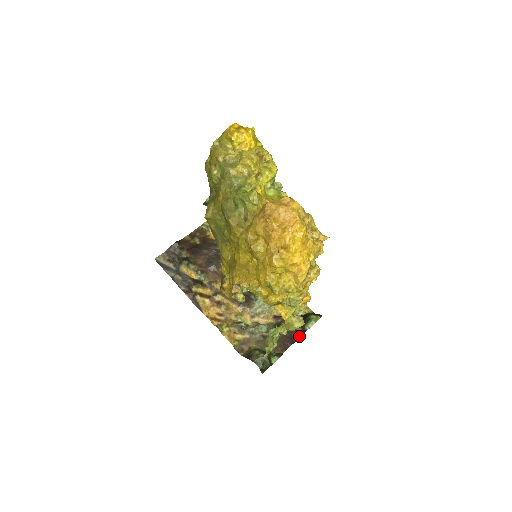
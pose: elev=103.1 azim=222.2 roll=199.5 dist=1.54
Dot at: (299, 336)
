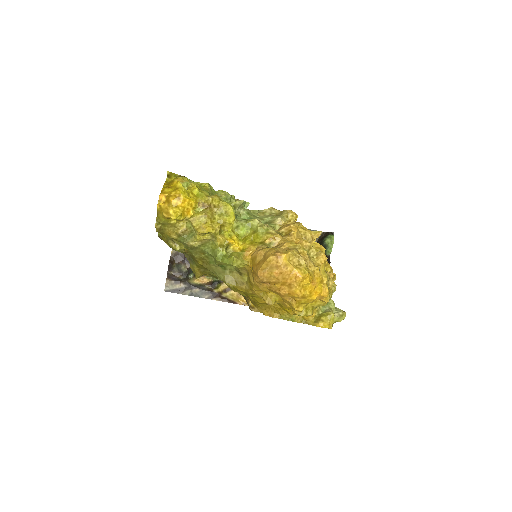
Dot at: occluded
